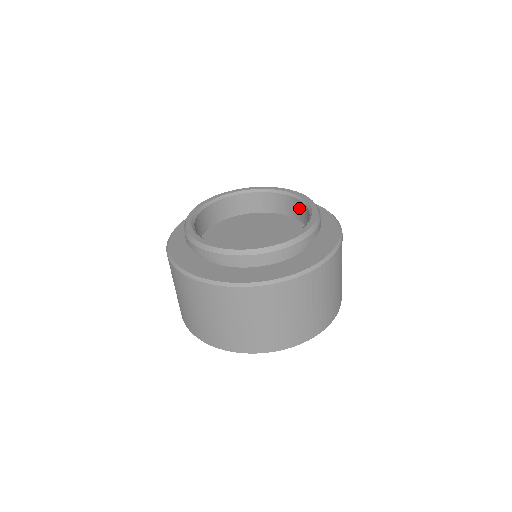
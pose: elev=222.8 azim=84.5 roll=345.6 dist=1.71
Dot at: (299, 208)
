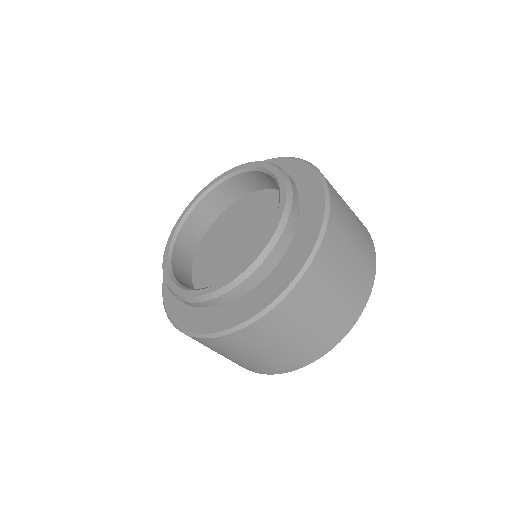
Dot at: occluded
